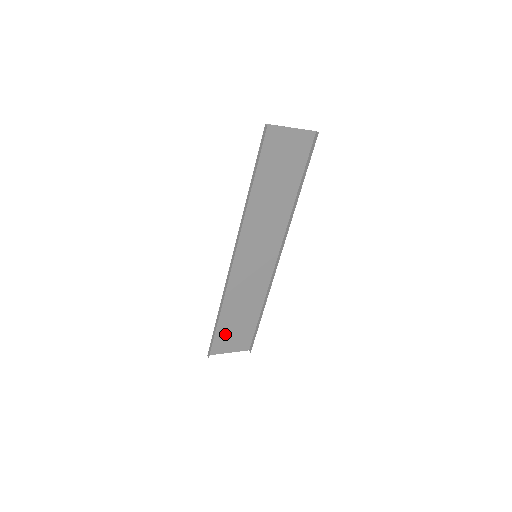
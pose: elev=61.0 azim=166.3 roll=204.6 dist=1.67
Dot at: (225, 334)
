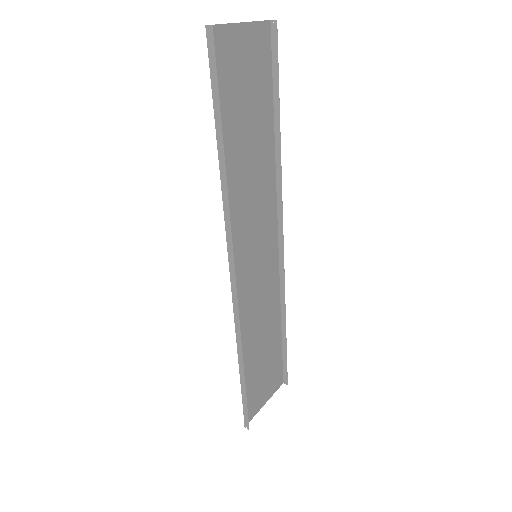
Dot at: (254, 385)
